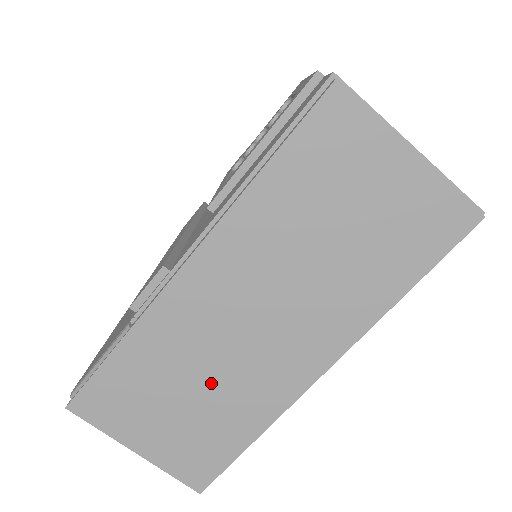
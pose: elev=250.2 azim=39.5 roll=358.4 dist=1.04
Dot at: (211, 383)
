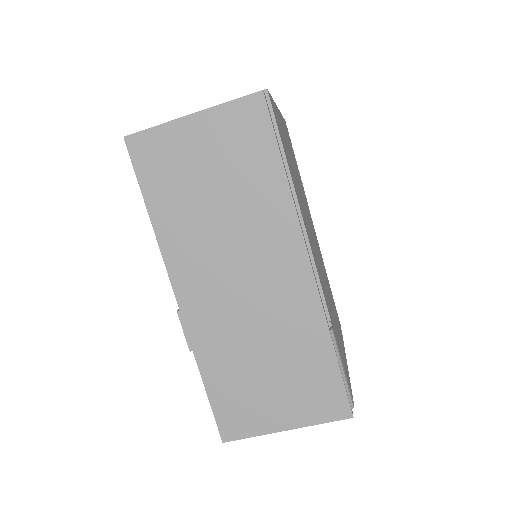
Dot at: (267, 342)
